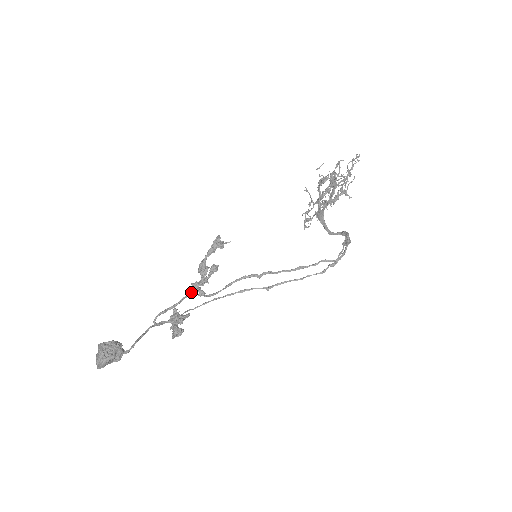
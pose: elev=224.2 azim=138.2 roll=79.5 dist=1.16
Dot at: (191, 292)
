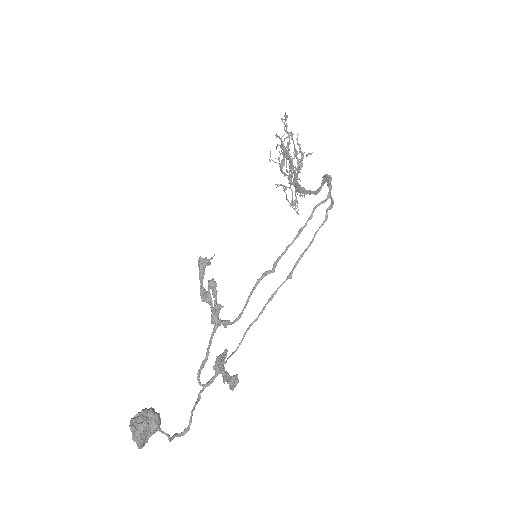
Dot at: (214, 328)
